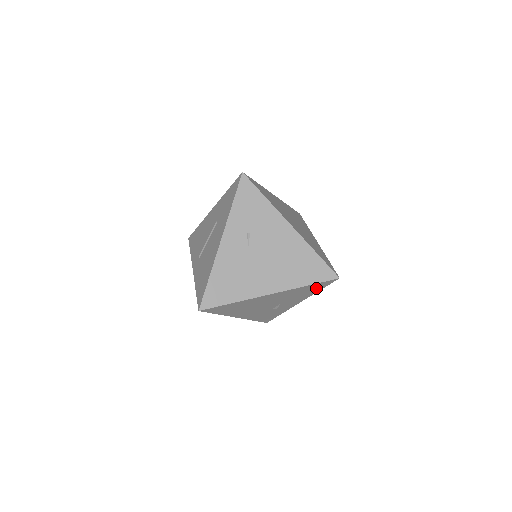
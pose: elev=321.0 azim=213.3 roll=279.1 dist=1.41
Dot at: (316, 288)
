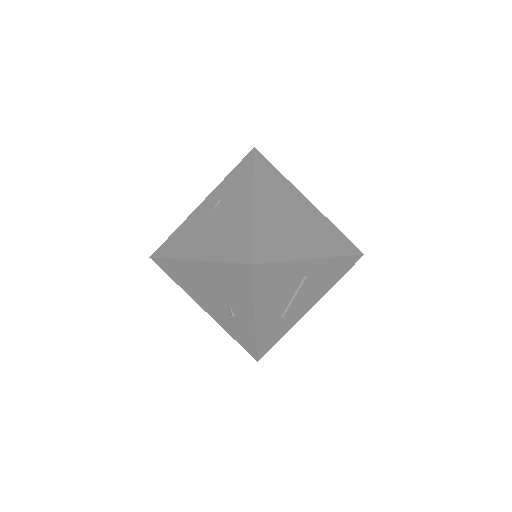
Dot at: (242, 281)
